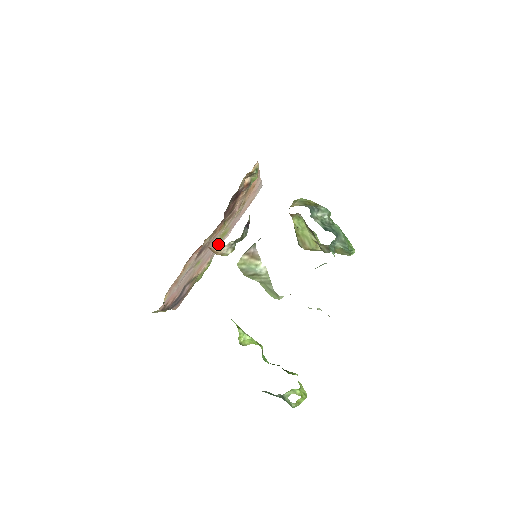
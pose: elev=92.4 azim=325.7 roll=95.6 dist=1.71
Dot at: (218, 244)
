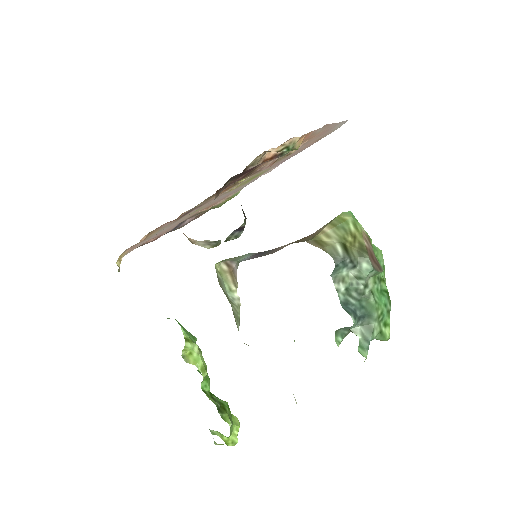
Dot at: (244, 184)
